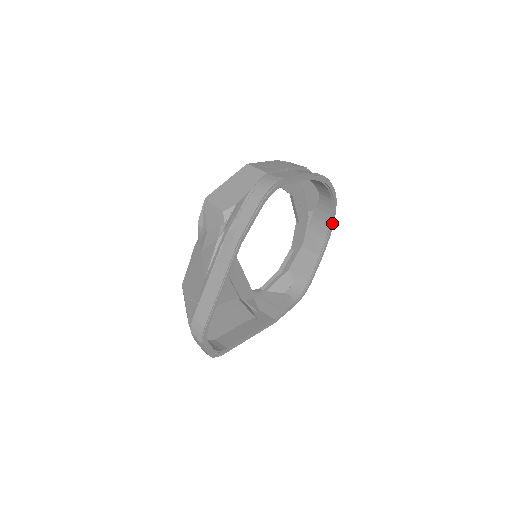
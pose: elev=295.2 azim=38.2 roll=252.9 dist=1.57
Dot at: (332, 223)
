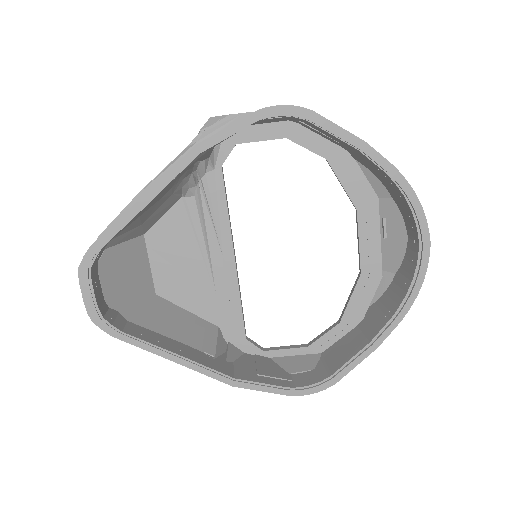
Dot at: (411, 296)
